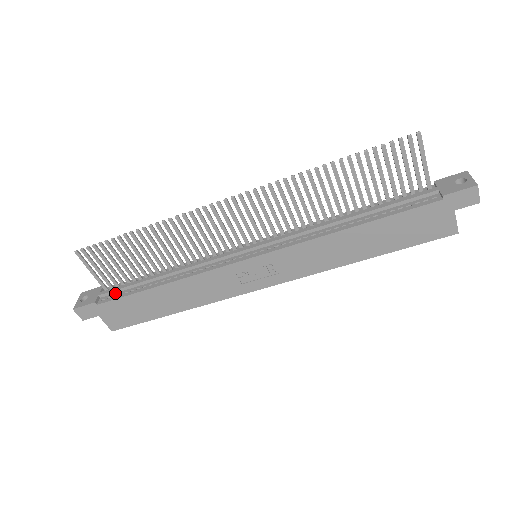
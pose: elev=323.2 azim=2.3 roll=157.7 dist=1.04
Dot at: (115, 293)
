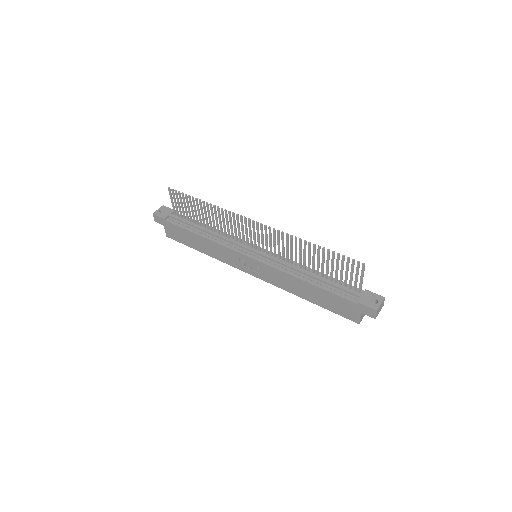
Dot at: (178, 220)
